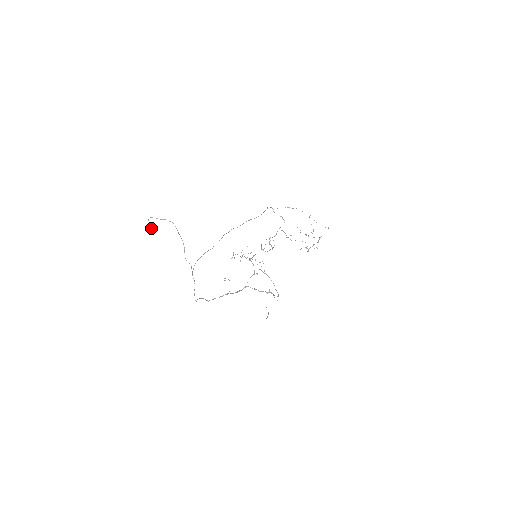
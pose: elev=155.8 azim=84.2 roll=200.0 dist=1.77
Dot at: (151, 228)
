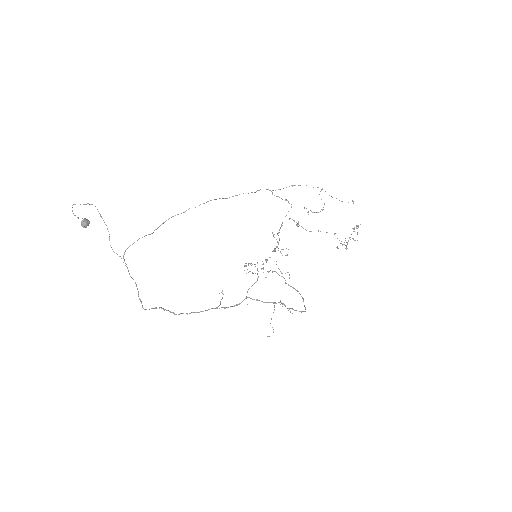
Dot at: (82, 221)
